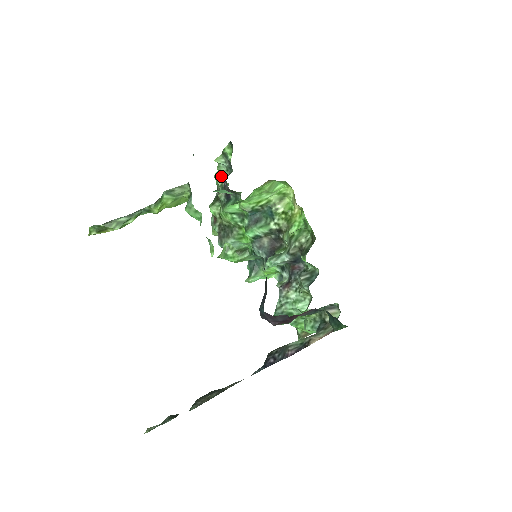
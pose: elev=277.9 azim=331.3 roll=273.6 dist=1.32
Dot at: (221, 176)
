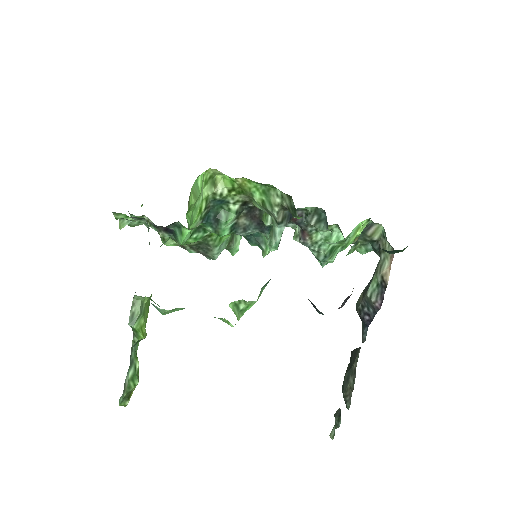
Dot at: occluded
